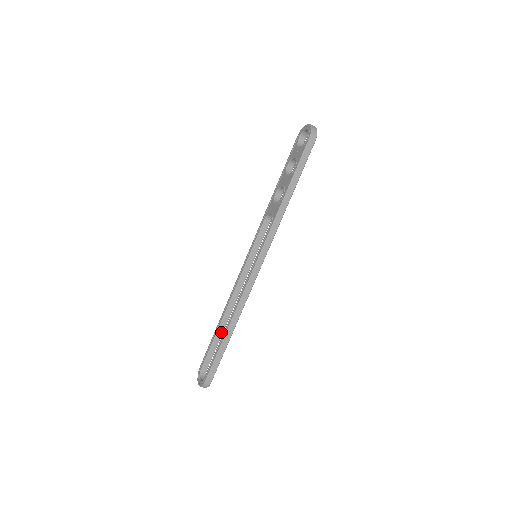
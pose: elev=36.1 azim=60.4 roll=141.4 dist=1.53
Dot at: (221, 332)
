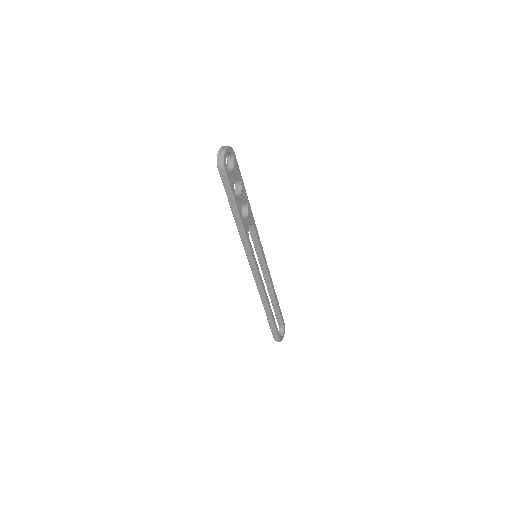
Dot at: (275, 303)
